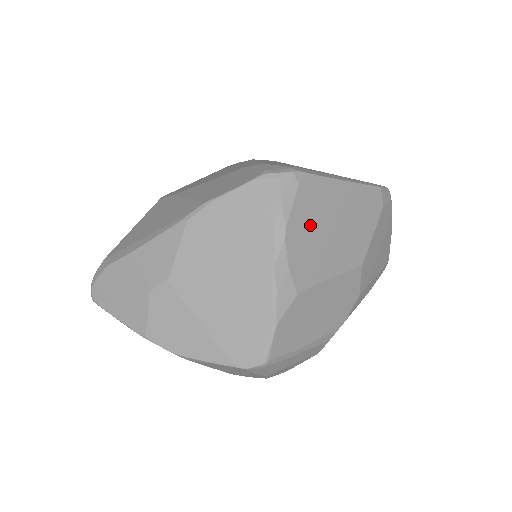
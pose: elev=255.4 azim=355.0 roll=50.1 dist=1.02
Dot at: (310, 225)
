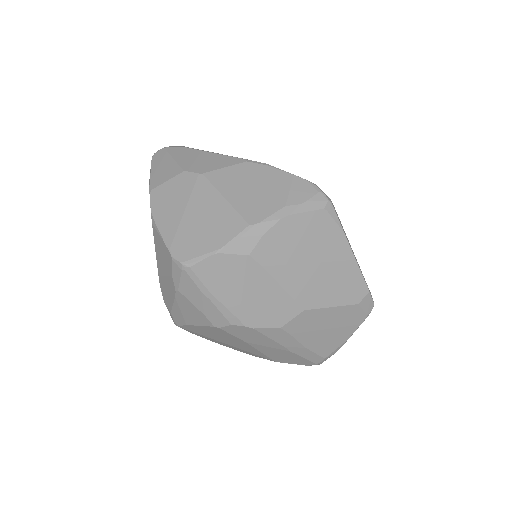
Dot at: (303, 237)
